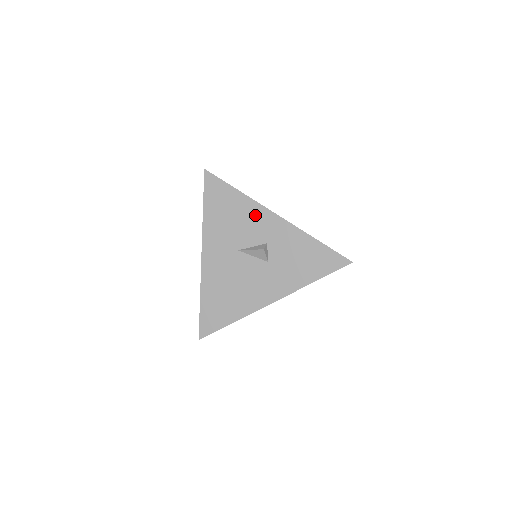
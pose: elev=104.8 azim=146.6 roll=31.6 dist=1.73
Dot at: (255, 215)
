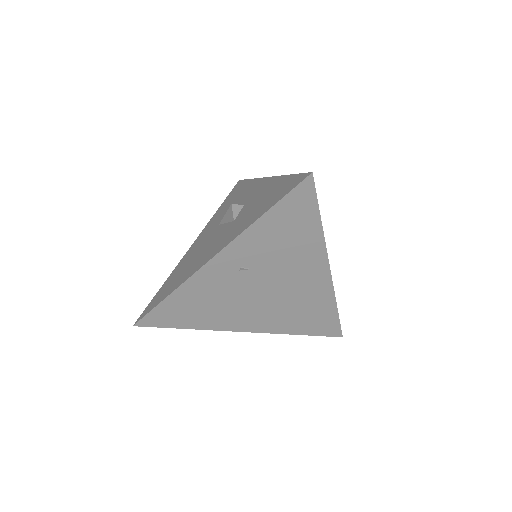
Dot at: (250, 189)
